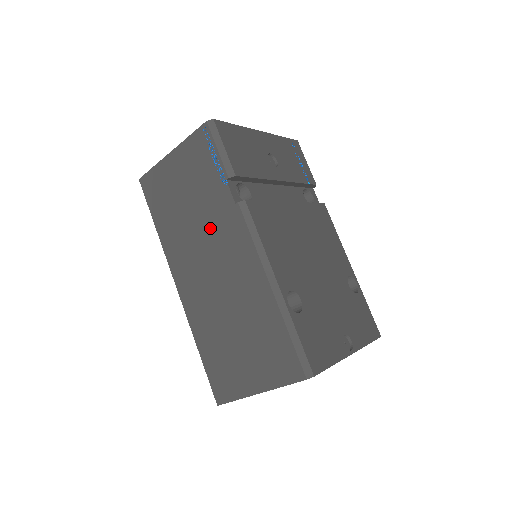
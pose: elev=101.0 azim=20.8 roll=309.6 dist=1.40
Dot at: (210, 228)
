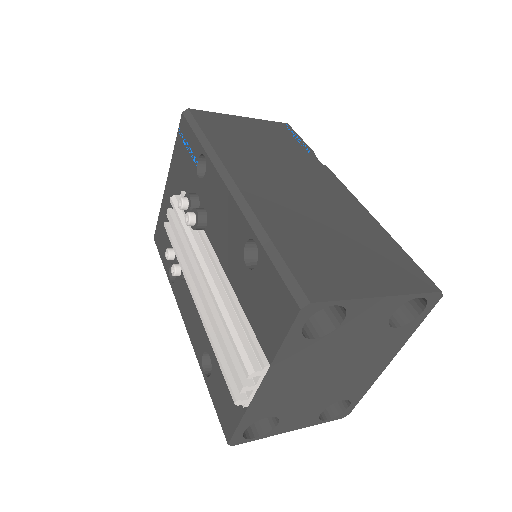
Dot at: (293, 165)
